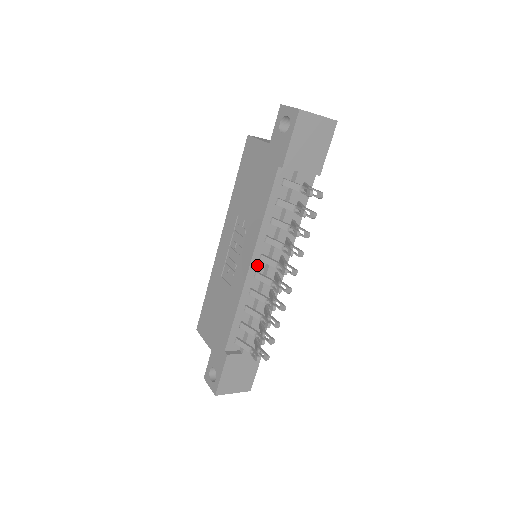
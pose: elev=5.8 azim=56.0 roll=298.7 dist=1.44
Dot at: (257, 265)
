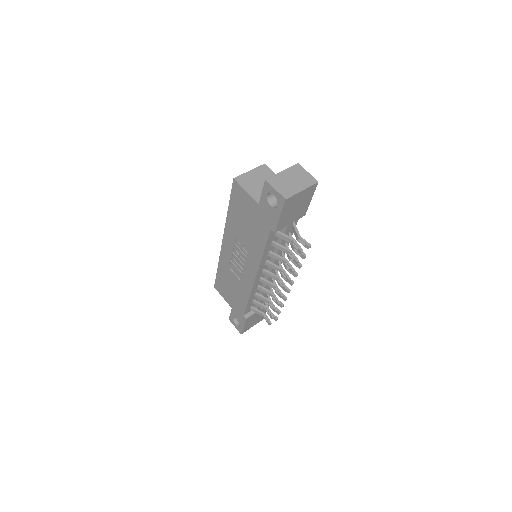
Dot at: (260, 275)
